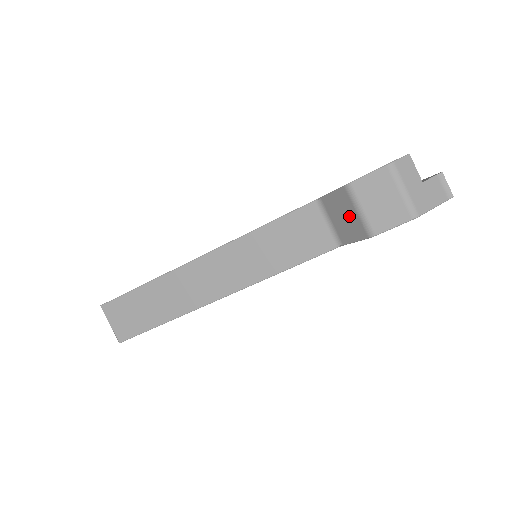
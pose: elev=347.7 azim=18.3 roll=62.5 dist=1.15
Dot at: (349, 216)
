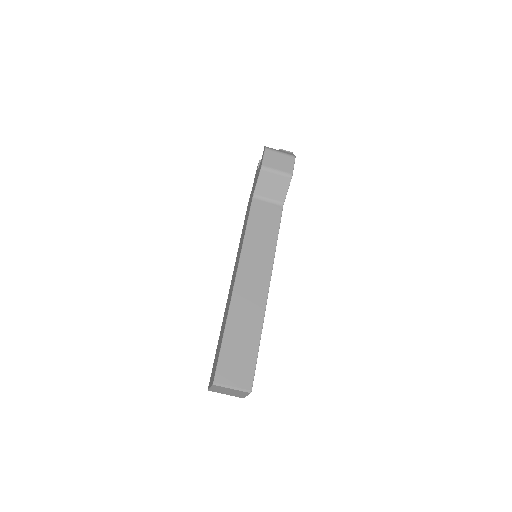
Dot at: (275, 181)
